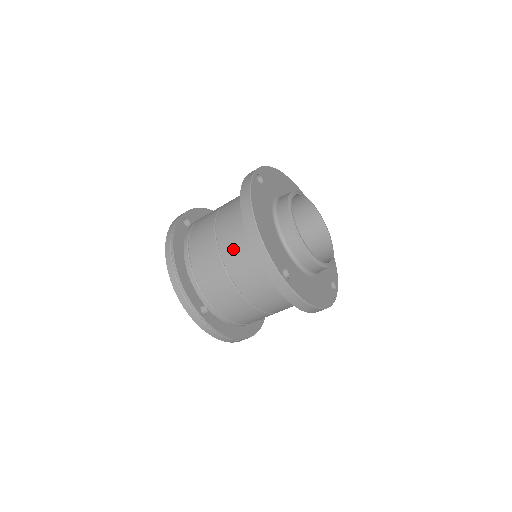
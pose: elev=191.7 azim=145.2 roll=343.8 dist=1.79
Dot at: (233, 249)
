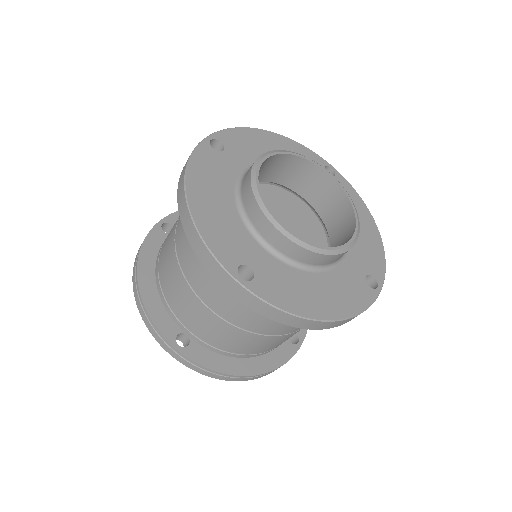
Dot at: (187, 250)
